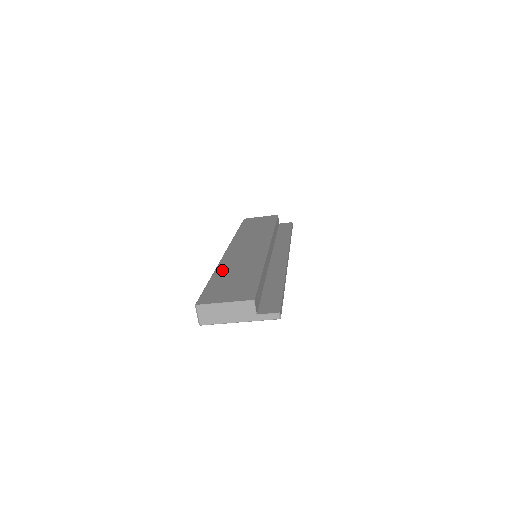
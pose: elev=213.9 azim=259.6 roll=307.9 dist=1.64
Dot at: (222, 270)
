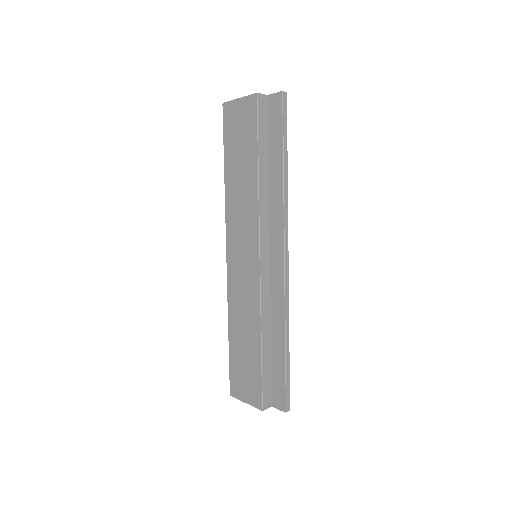
Dot at: (233, 323)
